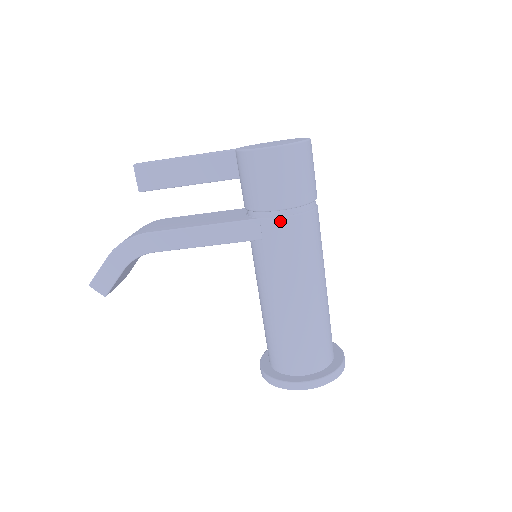
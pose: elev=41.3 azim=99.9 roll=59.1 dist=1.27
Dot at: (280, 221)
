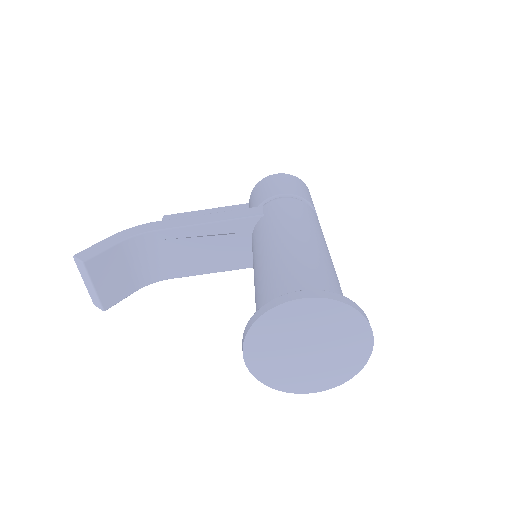
Dot at: (281, 200)
